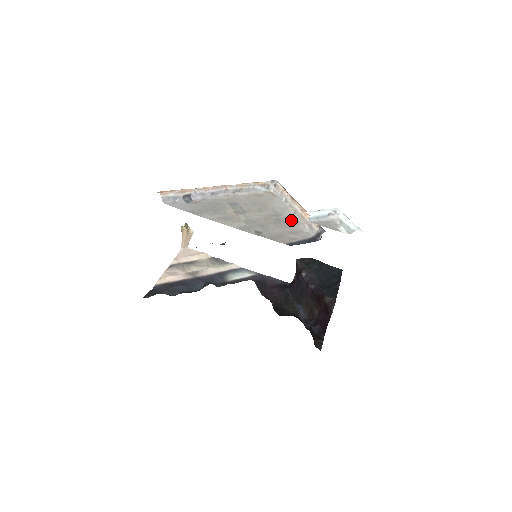
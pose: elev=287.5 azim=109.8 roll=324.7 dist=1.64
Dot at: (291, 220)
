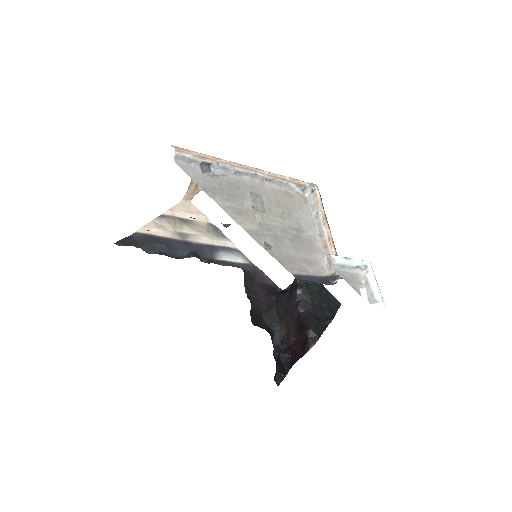
Dot at: (312, 243)
